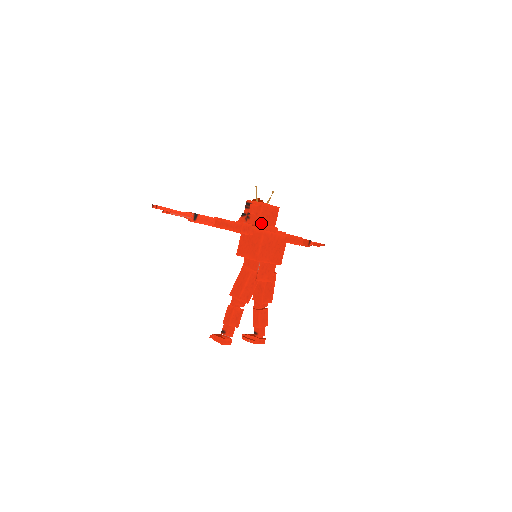
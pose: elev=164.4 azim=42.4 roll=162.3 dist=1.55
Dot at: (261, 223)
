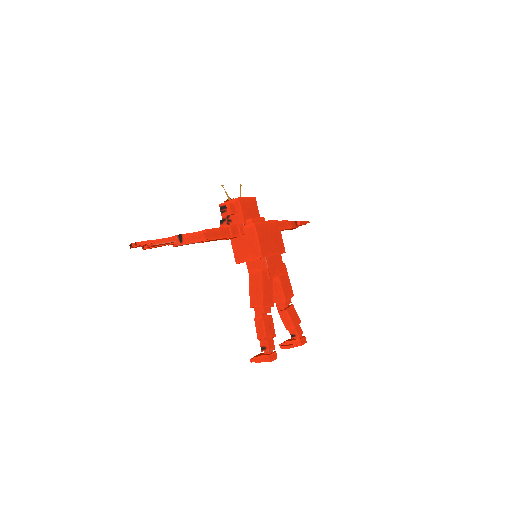
Dot at: (246, 219)
